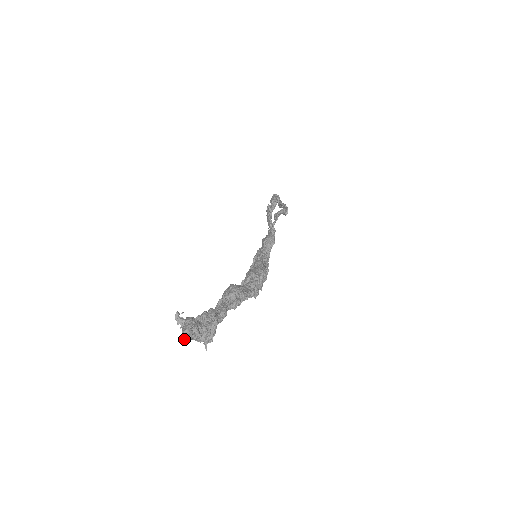
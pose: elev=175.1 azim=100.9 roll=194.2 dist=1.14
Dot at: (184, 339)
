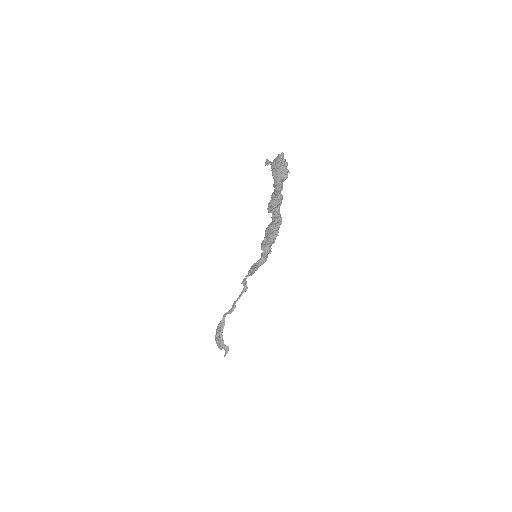
Dot at: (280, 156)
